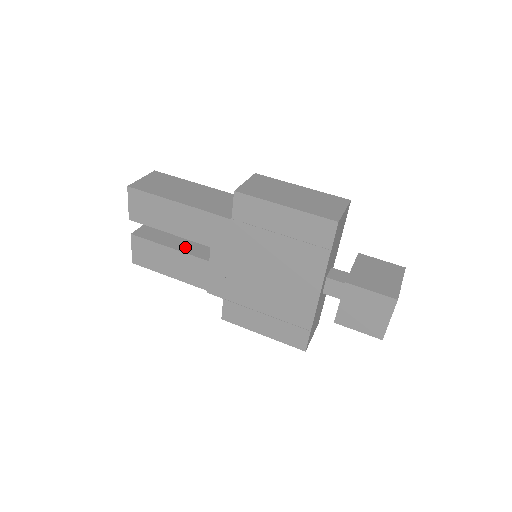
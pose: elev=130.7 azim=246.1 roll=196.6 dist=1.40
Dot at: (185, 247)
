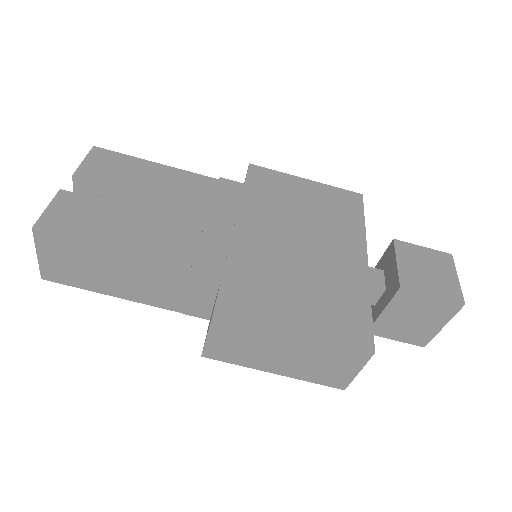
Dot at: occluded
